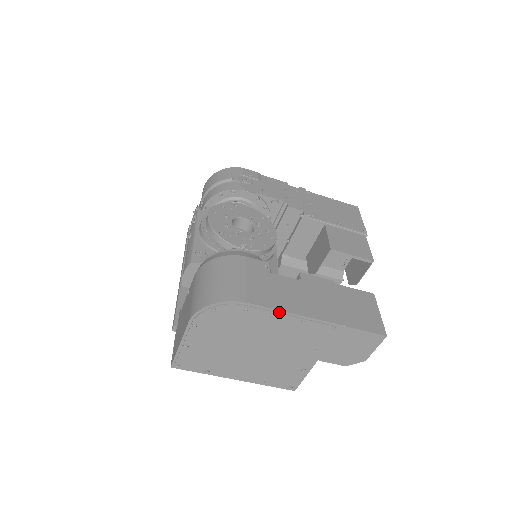
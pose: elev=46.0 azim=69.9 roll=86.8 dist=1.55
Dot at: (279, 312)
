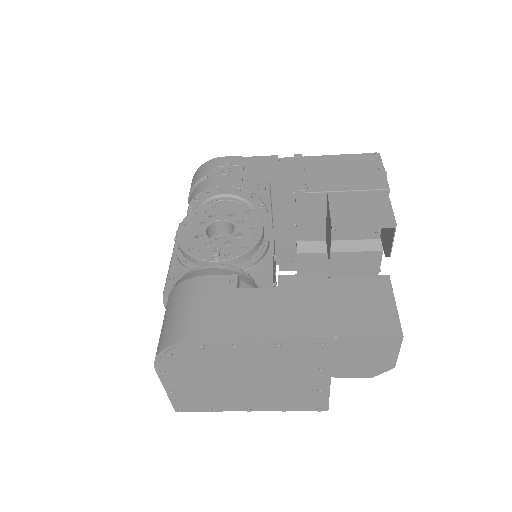
Dot at: (243, 341)
